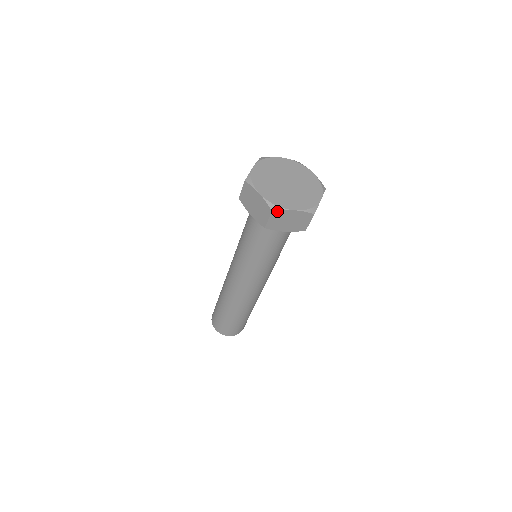
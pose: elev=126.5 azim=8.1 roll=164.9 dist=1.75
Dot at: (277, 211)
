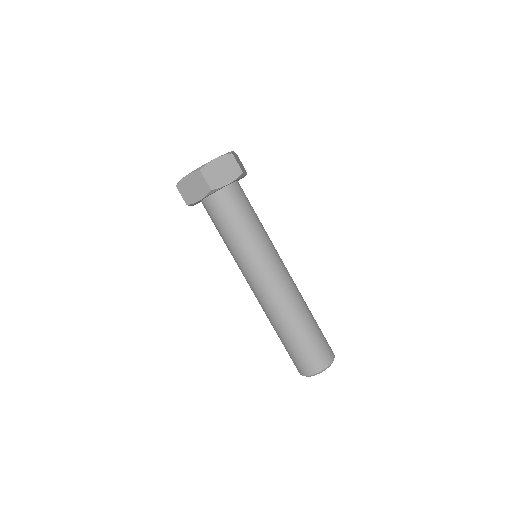
Dot at: (179, 184)
